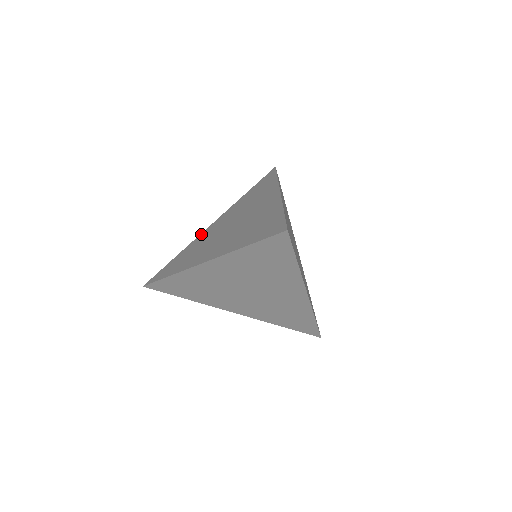
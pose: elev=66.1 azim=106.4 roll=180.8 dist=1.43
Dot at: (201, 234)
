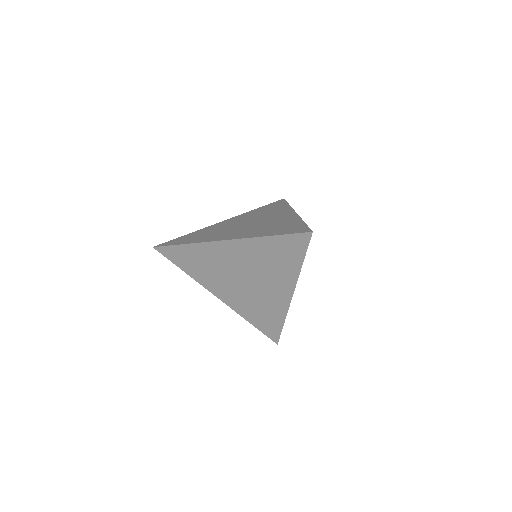
Dot at: (213, 225)
